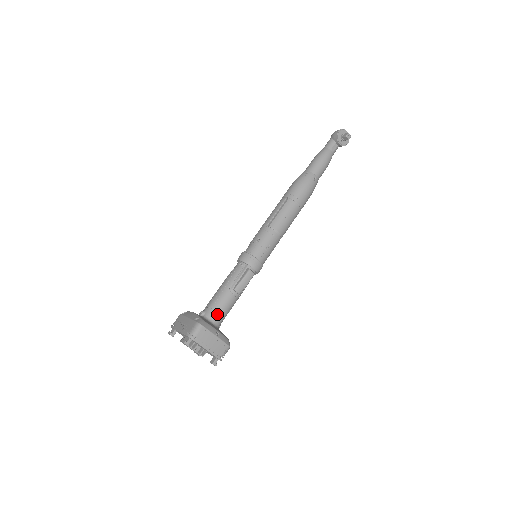
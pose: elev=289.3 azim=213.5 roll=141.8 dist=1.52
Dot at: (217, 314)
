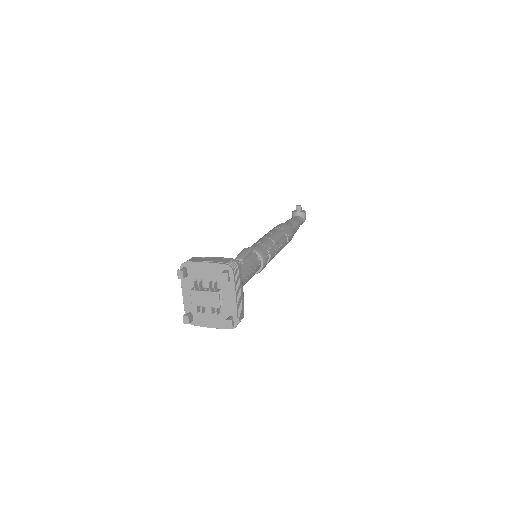
Dot at: occluded
